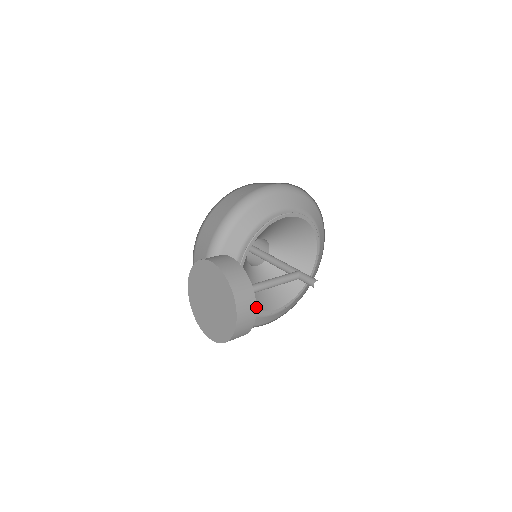
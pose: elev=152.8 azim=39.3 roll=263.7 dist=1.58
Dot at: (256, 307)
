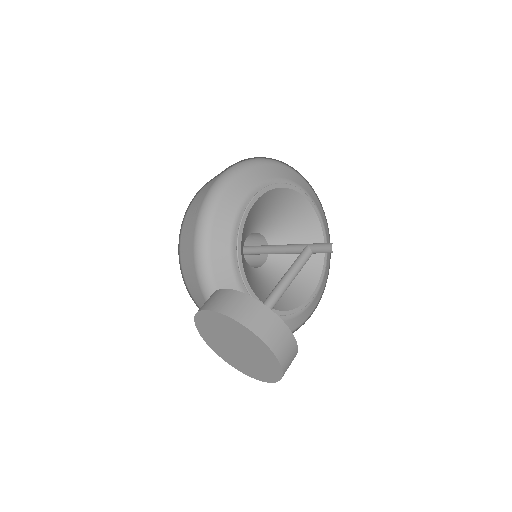
Dot at: (291, 307)
